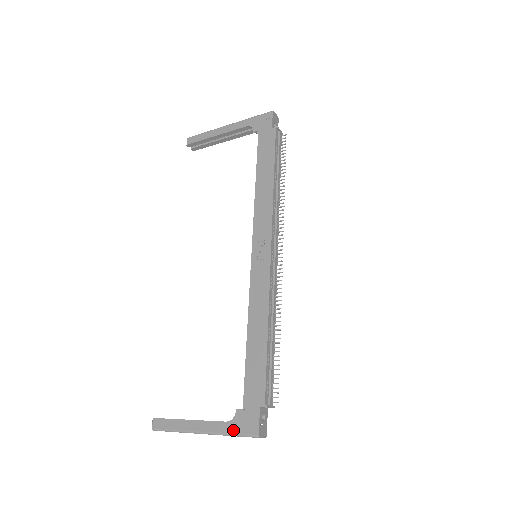
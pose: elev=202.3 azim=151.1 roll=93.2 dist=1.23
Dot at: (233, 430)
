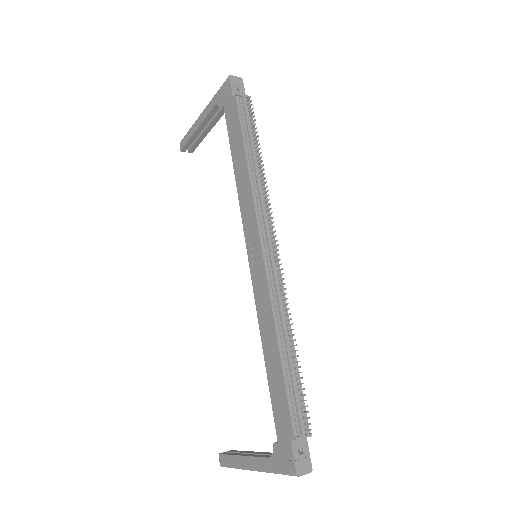
Dot at: (275, 468)
